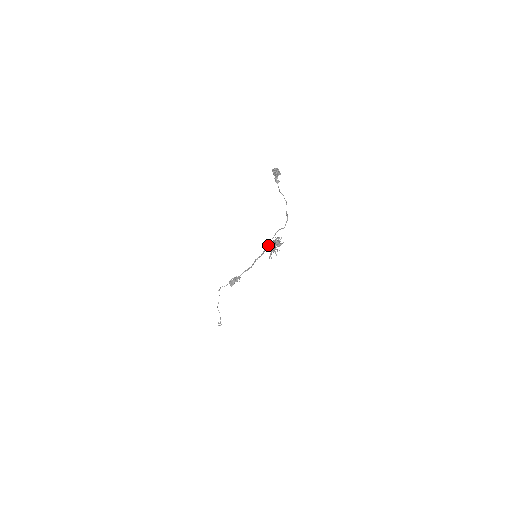
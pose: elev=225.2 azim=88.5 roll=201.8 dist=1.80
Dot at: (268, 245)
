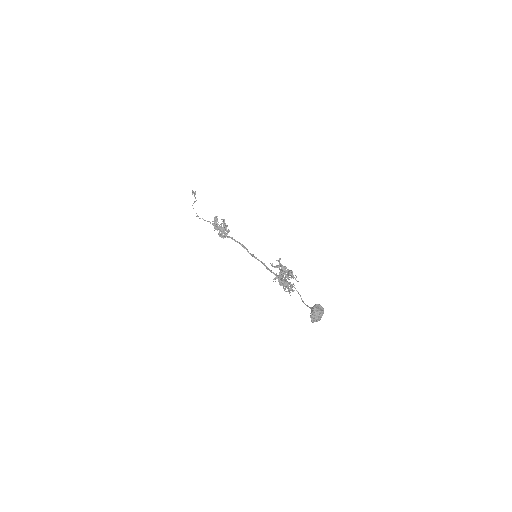
Dot at: (276, 275)
